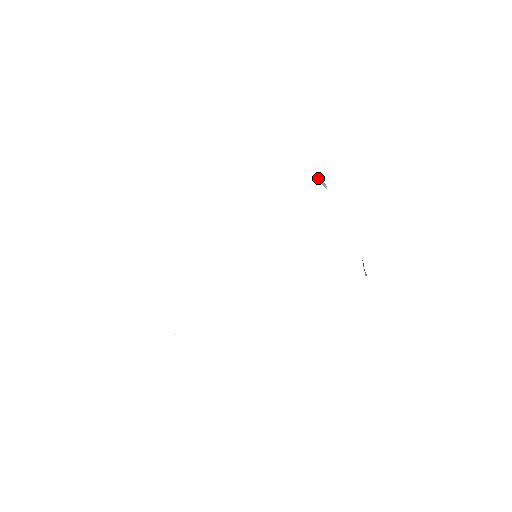
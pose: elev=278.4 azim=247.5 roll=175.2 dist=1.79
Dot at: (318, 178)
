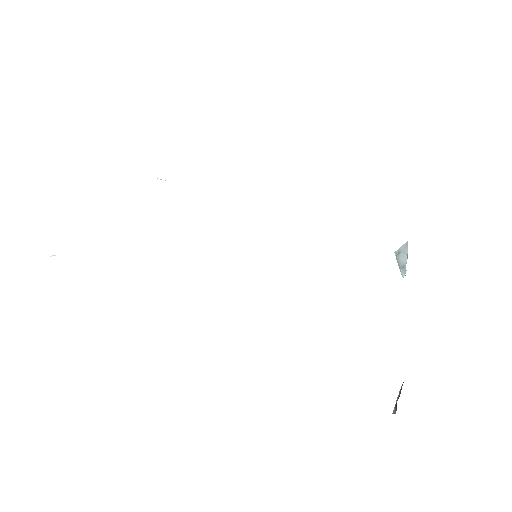
Dot at: (401, 255)
